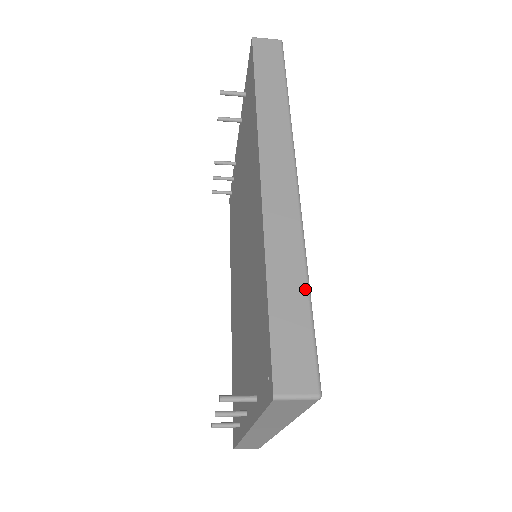
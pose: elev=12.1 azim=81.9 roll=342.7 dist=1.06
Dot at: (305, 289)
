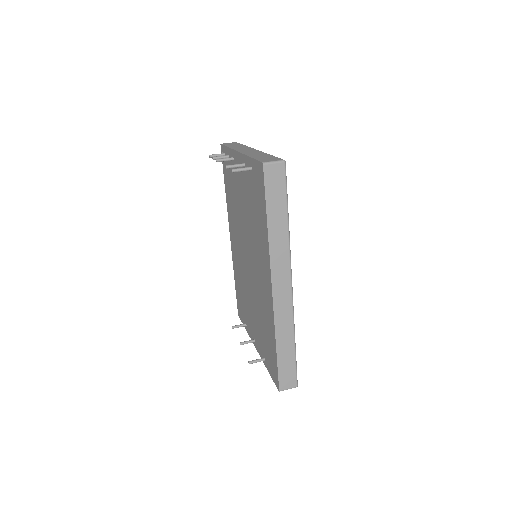
Dot at: (293, 347)
